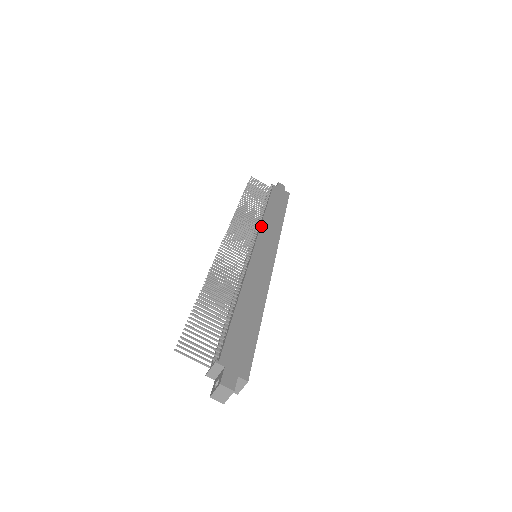
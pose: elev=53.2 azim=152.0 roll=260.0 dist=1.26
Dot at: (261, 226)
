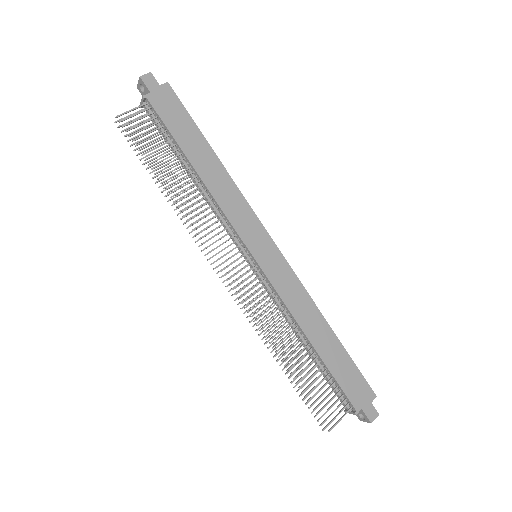
Dot at: (224, 213)
